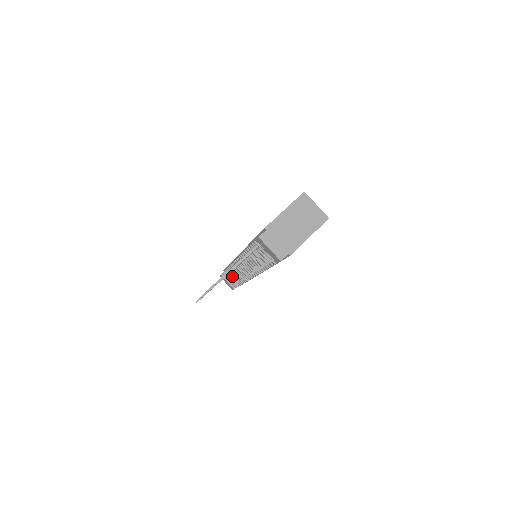
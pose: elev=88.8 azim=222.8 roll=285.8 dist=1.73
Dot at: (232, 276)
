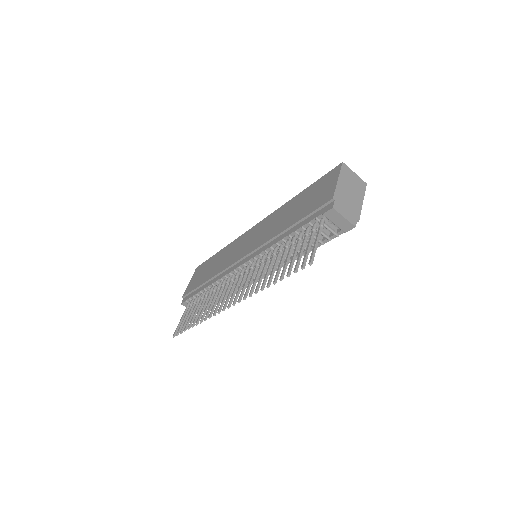
Dot at: occluded
